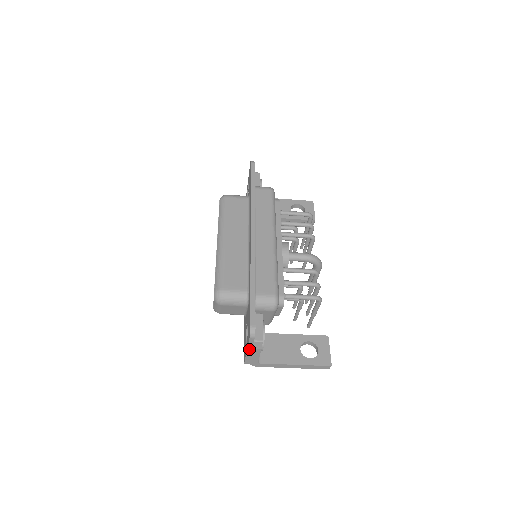
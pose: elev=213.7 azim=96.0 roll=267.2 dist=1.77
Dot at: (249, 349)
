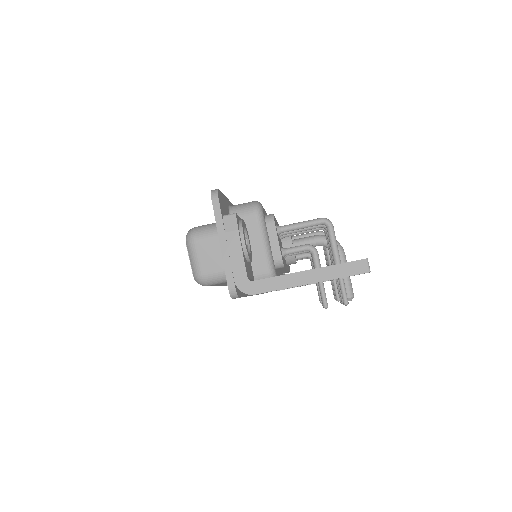
Dot at: (221, 235)
